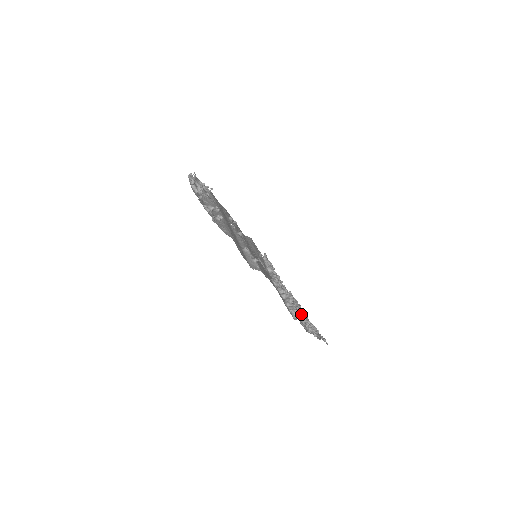
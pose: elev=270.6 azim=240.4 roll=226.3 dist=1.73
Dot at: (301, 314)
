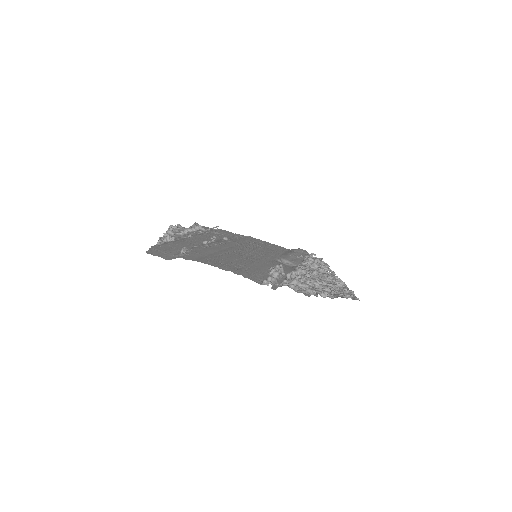
Dot at: (309, 283)
